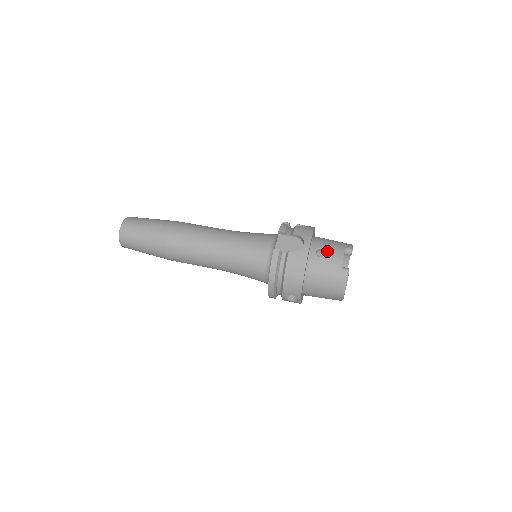
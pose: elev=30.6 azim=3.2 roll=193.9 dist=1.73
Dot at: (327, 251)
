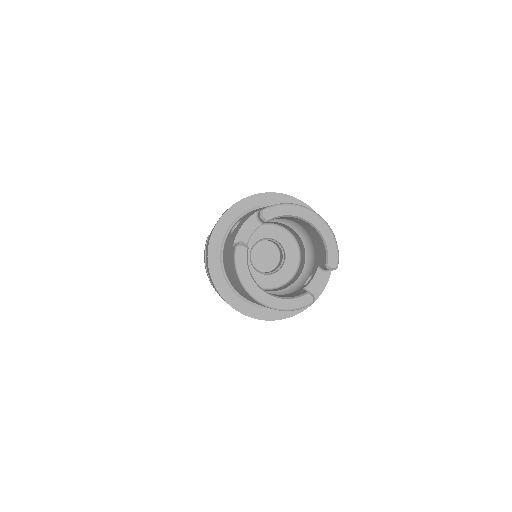
Dot at: occluded
